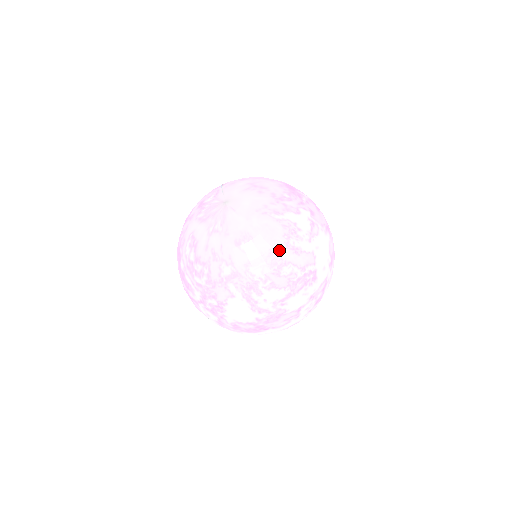
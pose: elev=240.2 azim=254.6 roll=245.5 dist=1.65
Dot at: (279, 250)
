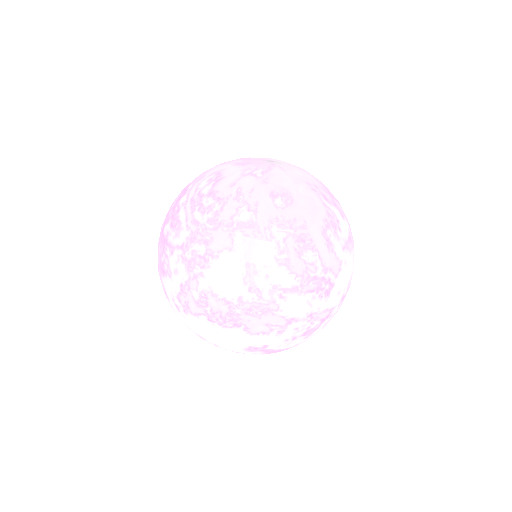
Dot at: (314, 230)
